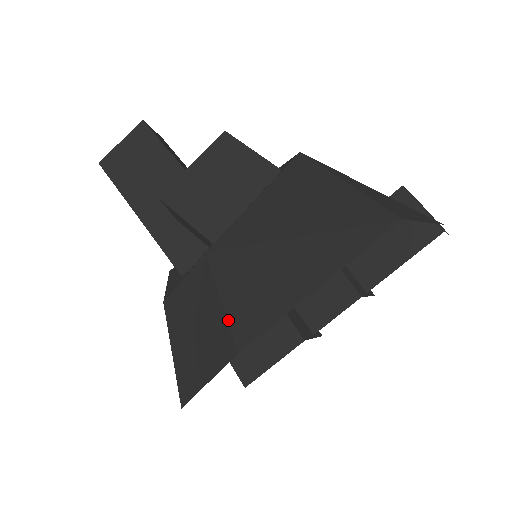
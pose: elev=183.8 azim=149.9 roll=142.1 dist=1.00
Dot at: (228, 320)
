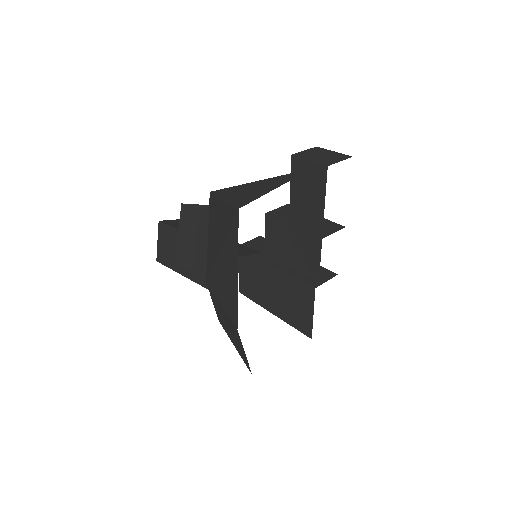
Dot at: (227, 314)
